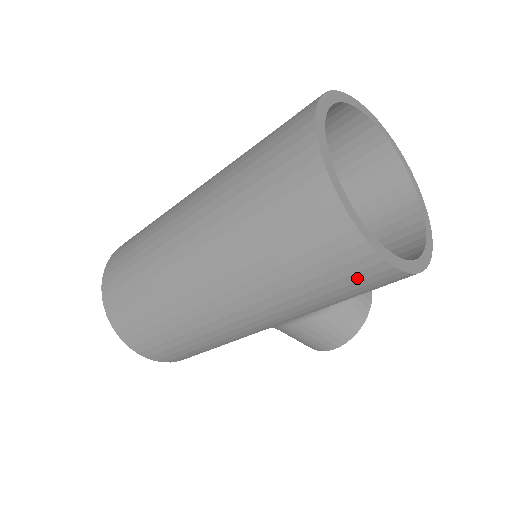
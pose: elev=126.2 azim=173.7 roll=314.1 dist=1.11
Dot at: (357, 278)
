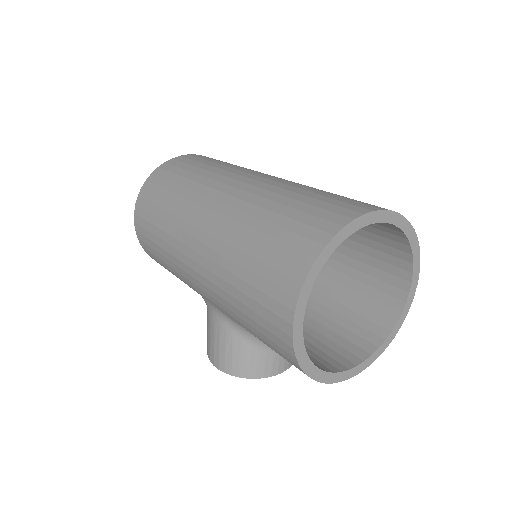
Dot at: (269, 317)
